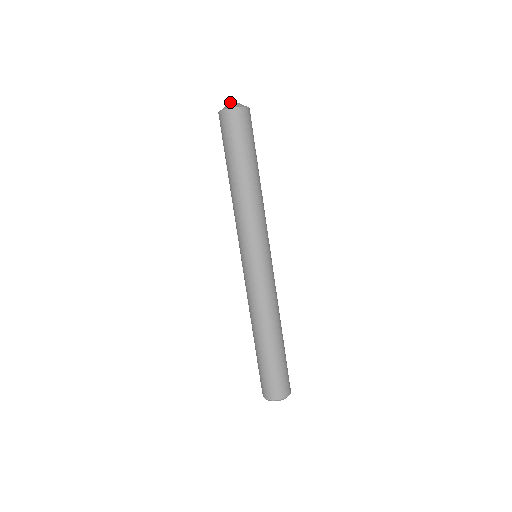
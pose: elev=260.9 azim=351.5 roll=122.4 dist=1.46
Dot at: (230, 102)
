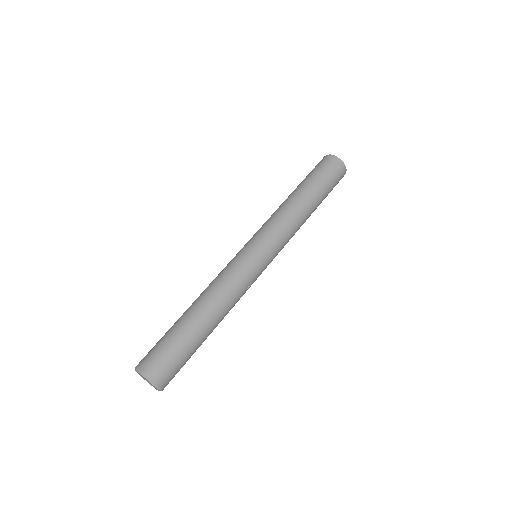
Dot at: occluded
